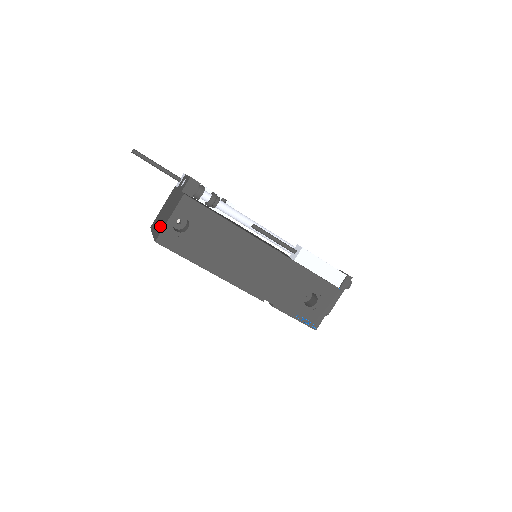
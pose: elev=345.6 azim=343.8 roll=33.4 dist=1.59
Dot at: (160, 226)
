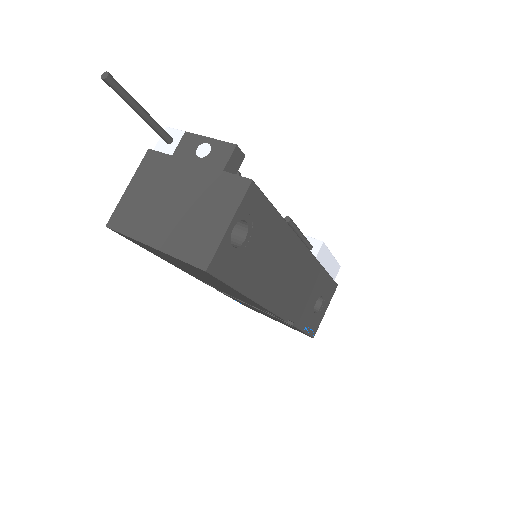
Dot at: (189, 236)
